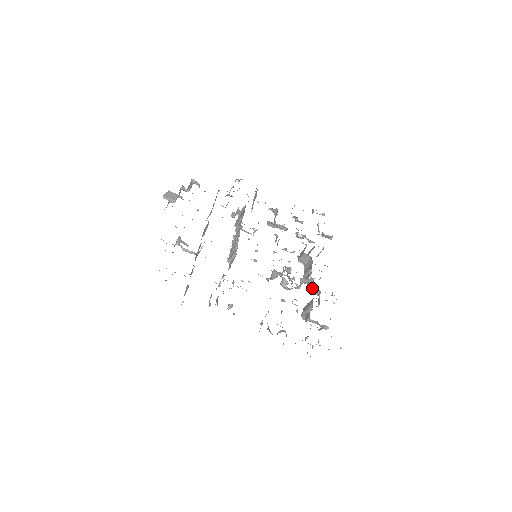
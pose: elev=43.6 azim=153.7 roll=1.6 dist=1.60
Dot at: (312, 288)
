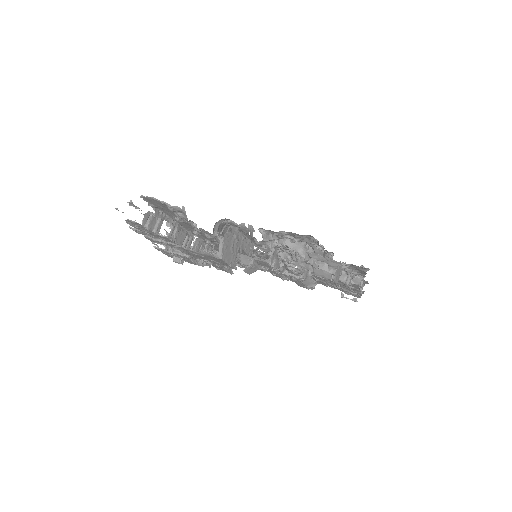
Dot at: occluded
